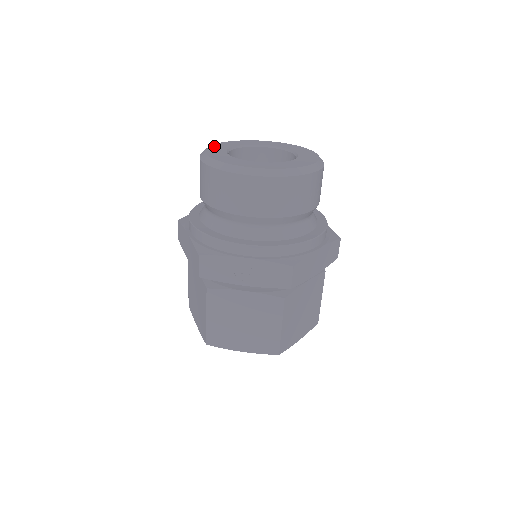
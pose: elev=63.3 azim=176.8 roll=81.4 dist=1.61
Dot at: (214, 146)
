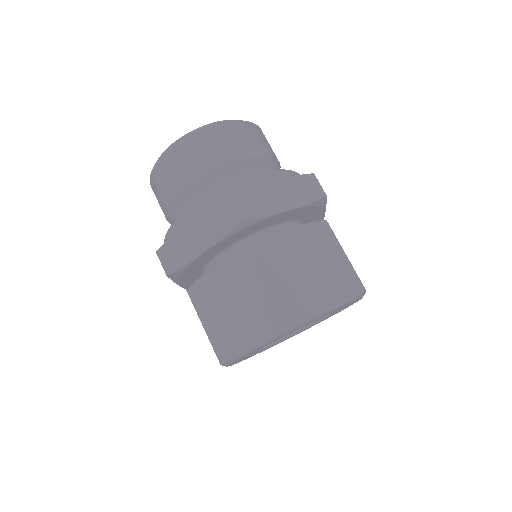
Dot at: occluded
